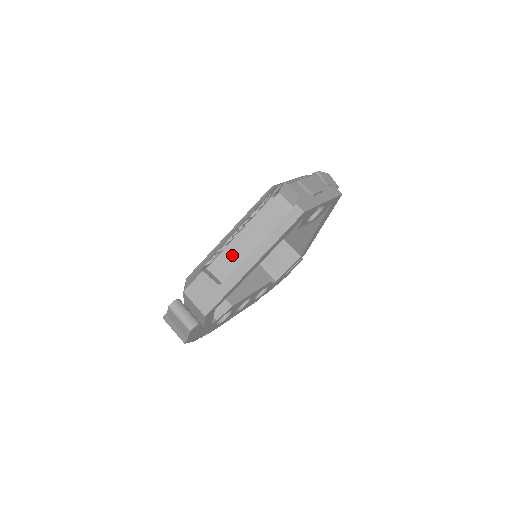
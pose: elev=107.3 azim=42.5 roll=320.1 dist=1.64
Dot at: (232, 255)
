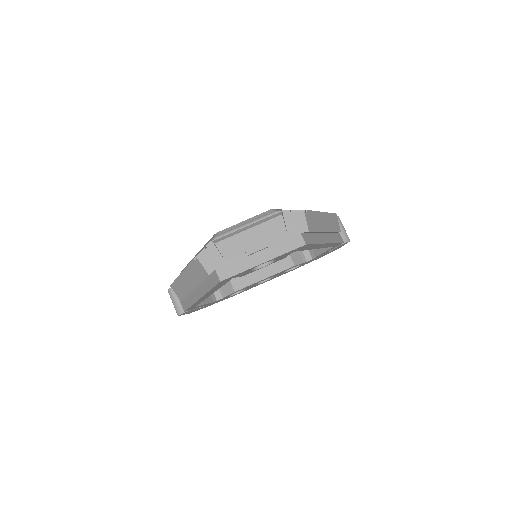
Dot at: (181, 286)
